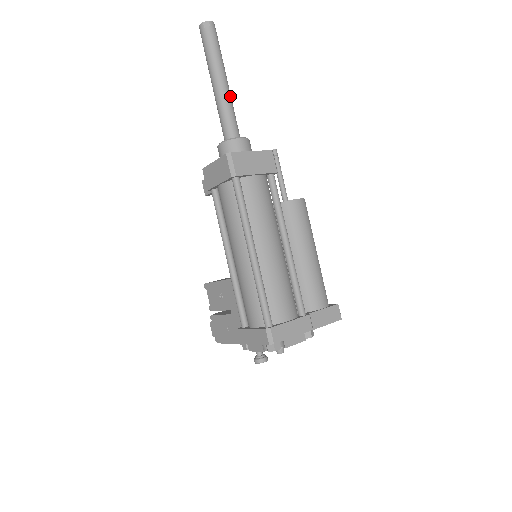
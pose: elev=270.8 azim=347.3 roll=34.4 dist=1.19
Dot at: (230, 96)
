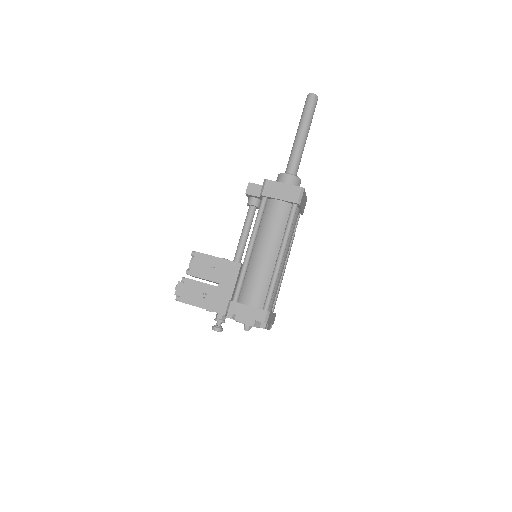
Dot at: (303, 149)
